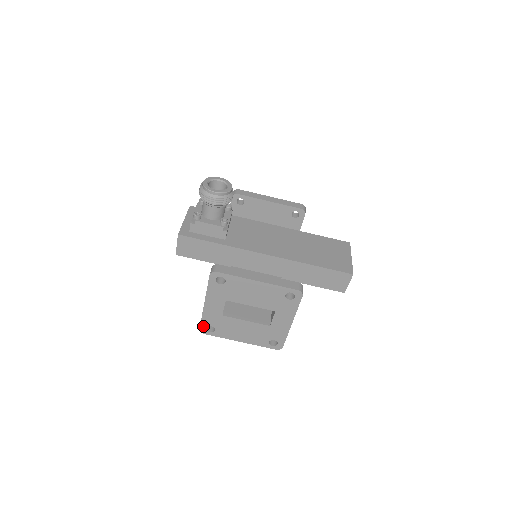
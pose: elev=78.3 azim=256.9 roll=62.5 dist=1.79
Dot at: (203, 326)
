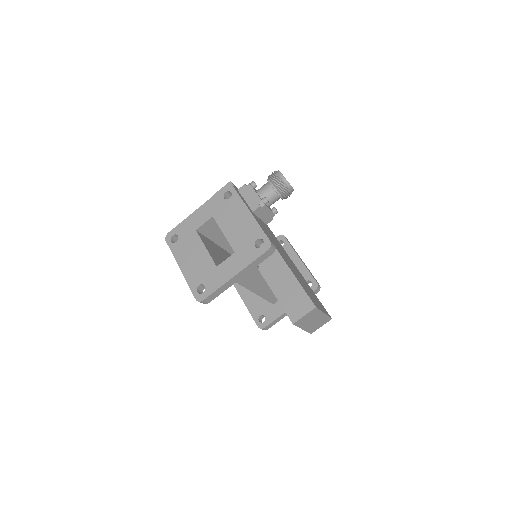
Dot at: (173, 232)
